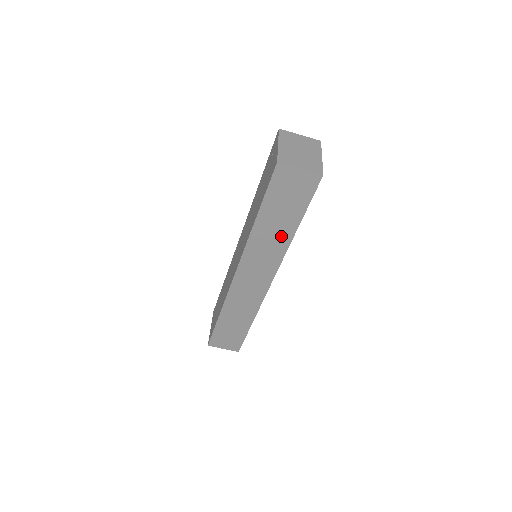
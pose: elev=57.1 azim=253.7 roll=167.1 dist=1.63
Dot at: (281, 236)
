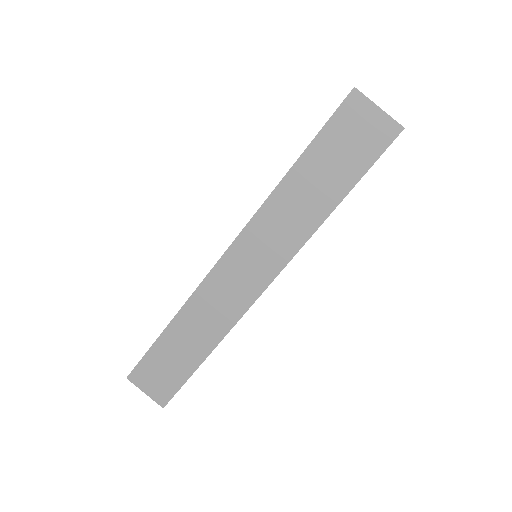
Dot at: (311, 211)
